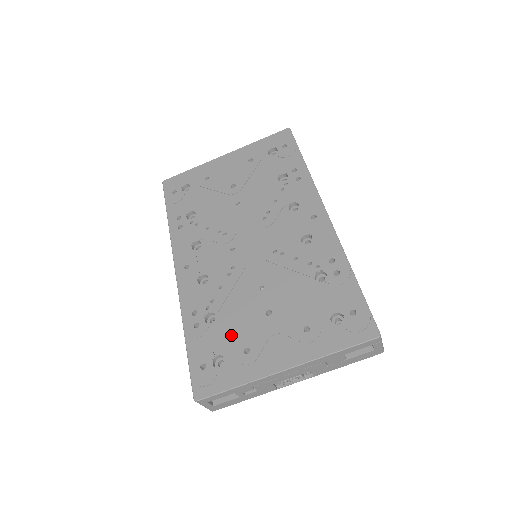
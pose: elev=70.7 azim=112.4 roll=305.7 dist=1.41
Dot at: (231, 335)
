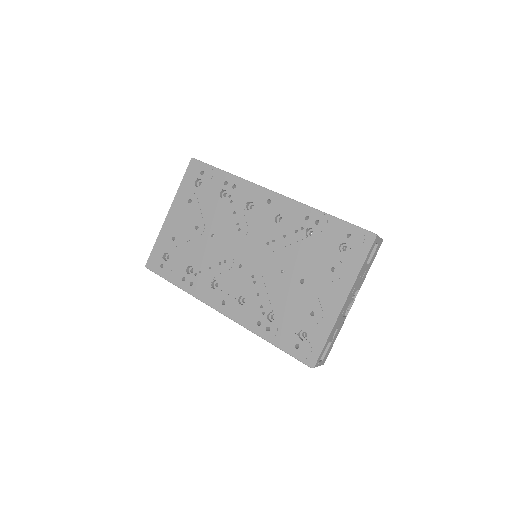
Dot at: (294, 314)
